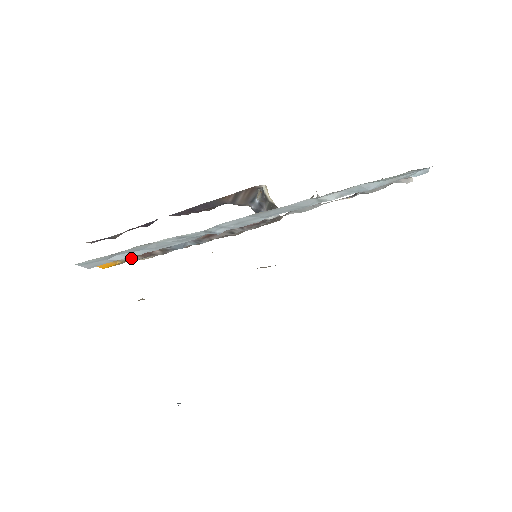
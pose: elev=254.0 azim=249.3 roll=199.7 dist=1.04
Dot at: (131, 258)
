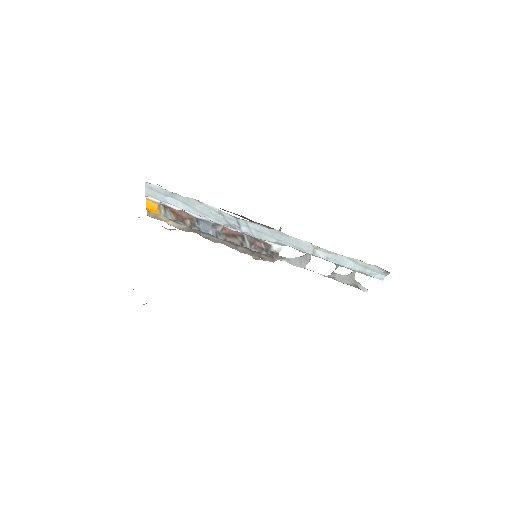
Dot at: (168, 214)
